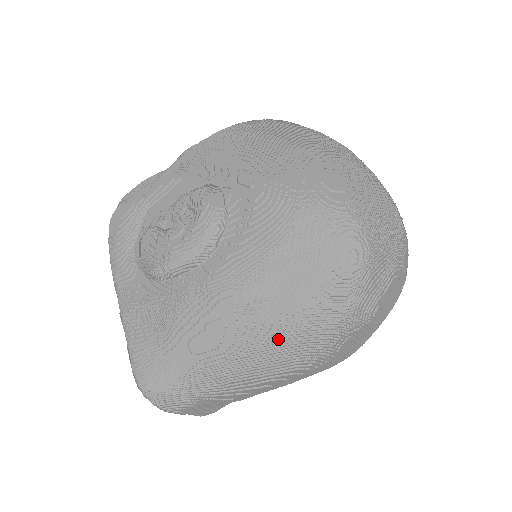
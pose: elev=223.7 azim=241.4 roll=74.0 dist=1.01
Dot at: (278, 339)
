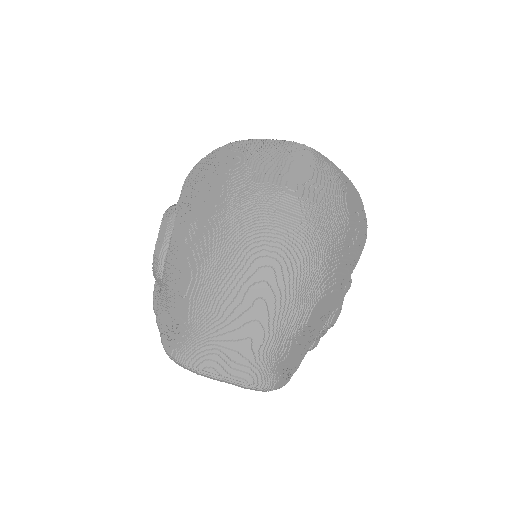
Dot at: (218, 239)
